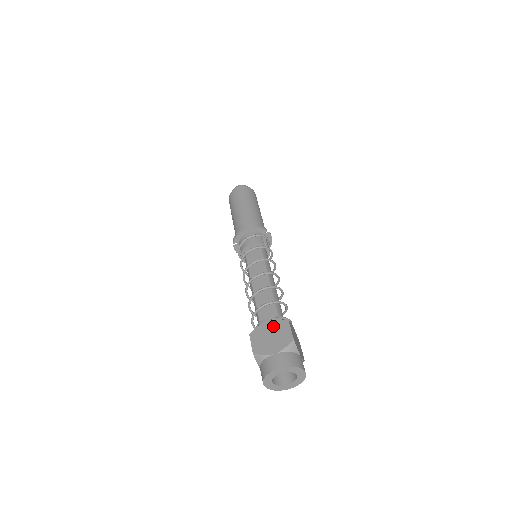
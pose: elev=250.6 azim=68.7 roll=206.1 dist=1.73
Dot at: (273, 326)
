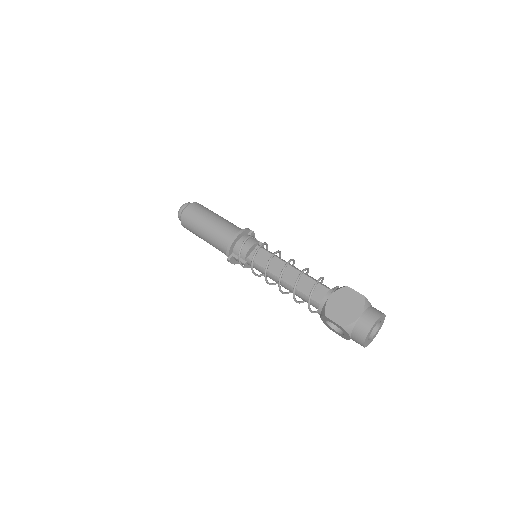
Dot at: (339, 297)
